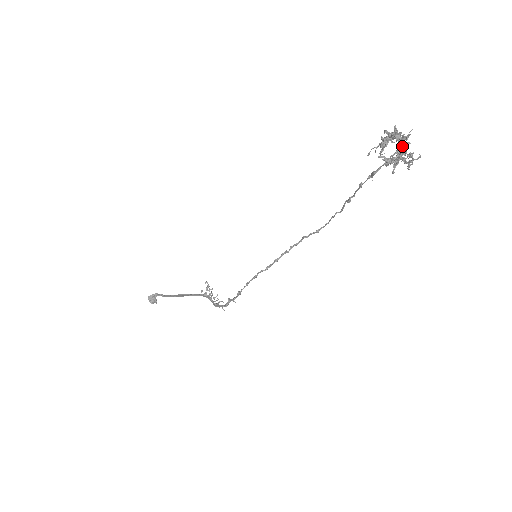
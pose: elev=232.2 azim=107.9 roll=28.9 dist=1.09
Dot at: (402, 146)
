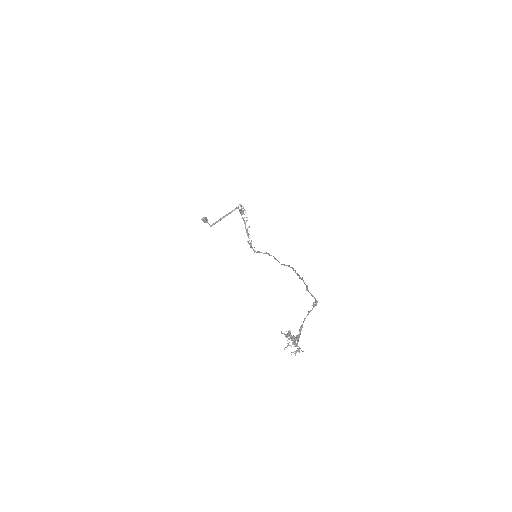
Dot at: (299, 334)
